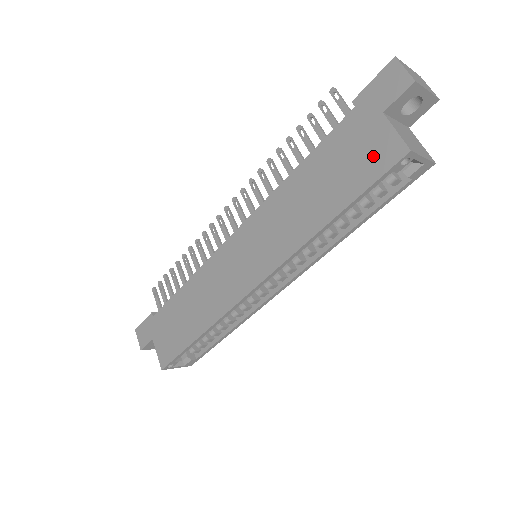
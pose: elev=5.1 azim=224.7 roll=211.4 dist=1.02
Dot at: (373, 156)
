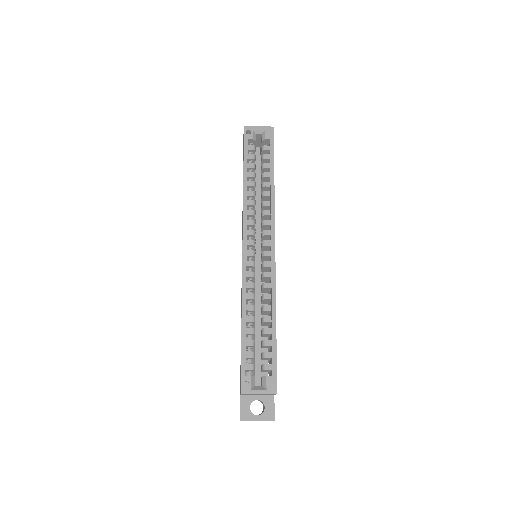
Dot at: occluded
